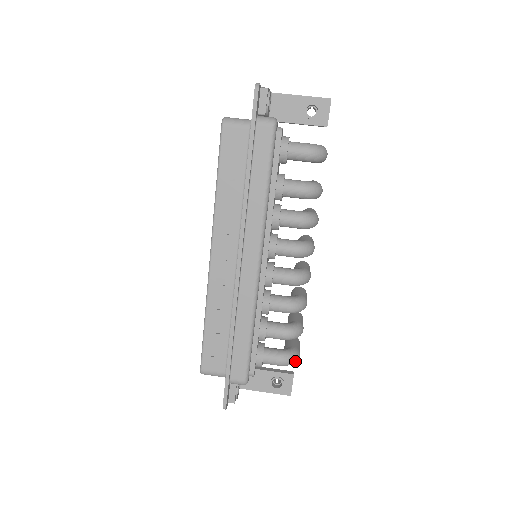
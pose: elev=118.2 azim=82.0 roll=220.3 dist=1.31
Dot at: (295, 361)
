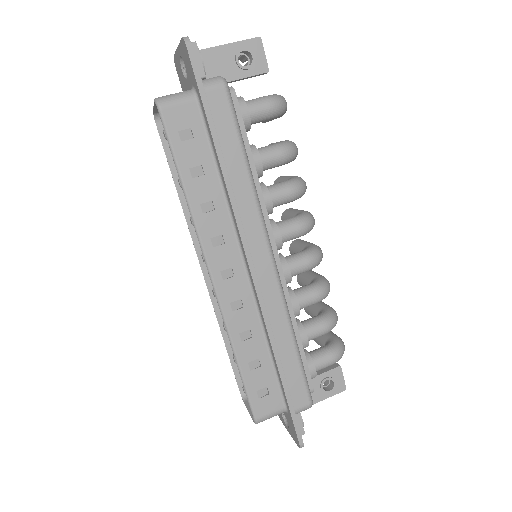
Dot at: (344, 350)
